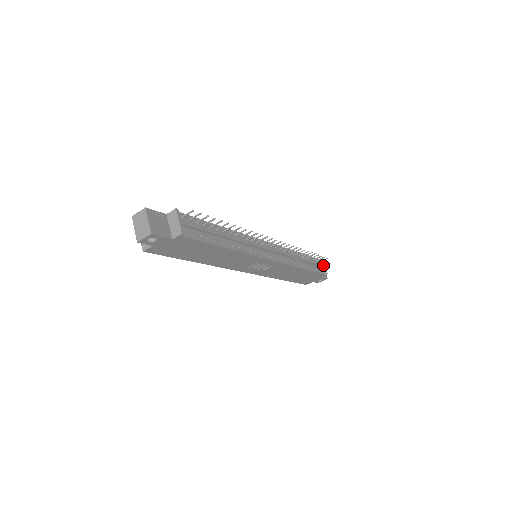
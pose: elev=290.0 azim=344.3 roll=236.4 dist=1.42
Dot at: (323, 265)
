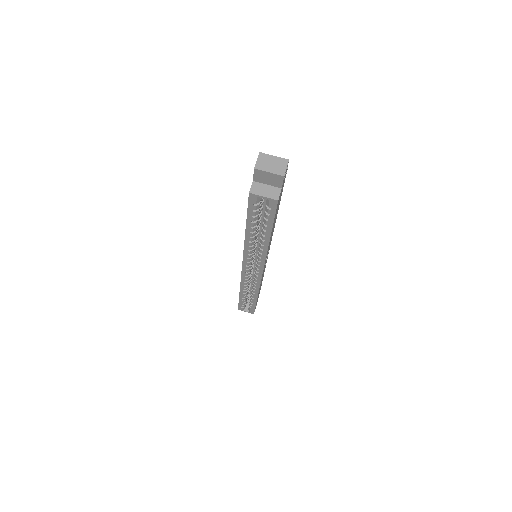
Dot at: occluded
